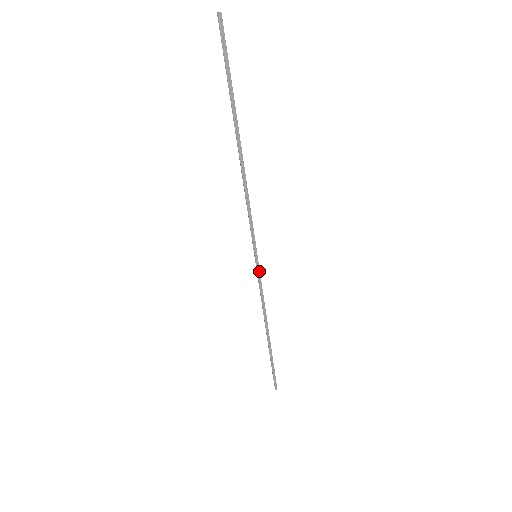
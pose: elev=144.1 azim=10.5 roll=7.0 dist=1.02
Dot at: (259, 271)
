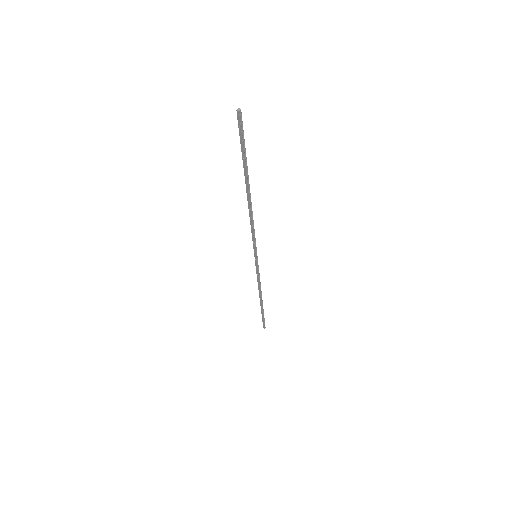
Dot at: (257, 265)
